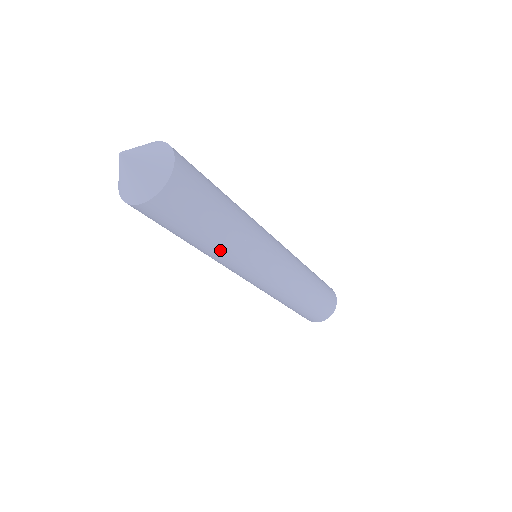
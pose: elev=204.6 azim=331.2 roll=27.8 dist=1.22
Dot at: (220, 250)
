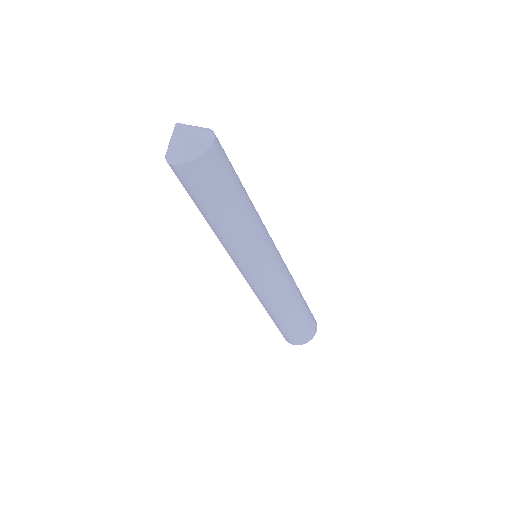
Dot at: (231, 229)
